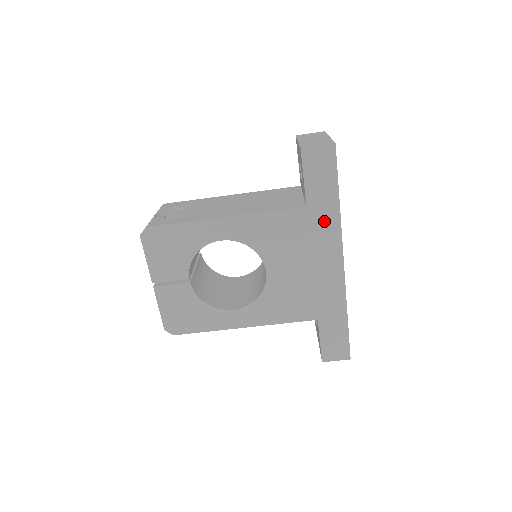
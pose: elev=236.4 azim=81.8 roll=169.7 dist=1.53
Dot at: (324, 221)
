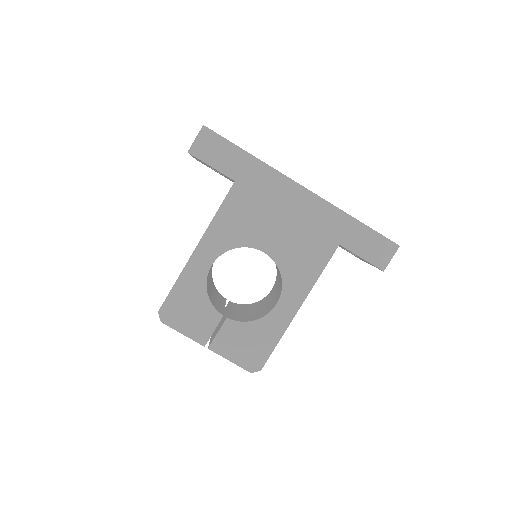
Dot at: (257, 177)
